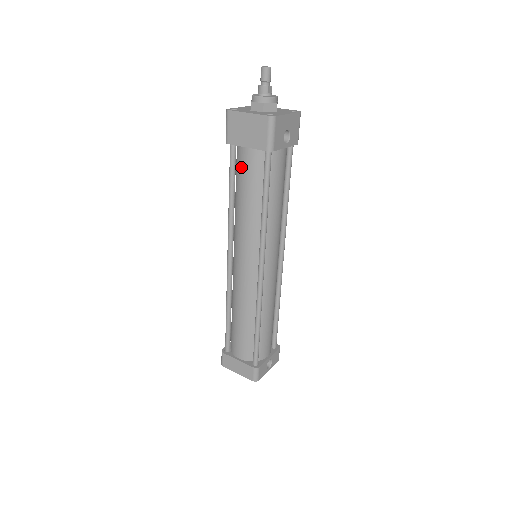
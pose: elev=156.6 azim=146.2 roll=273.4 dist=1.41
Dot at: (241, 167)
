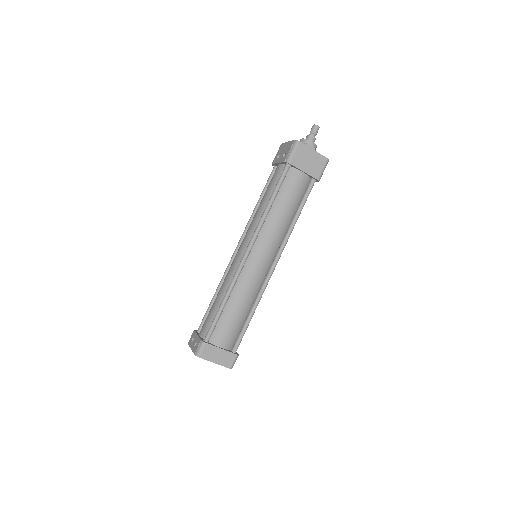
Dot at: (291, 184)
